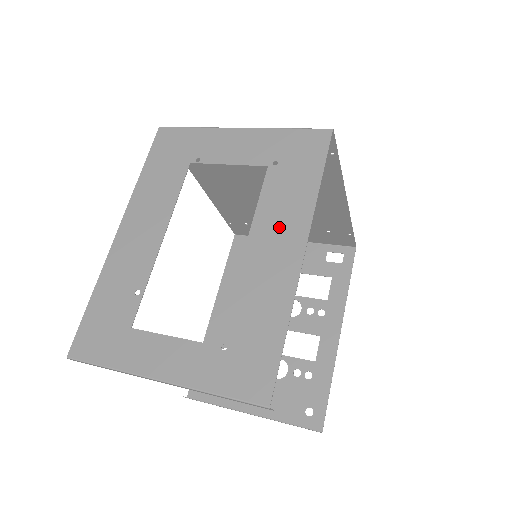
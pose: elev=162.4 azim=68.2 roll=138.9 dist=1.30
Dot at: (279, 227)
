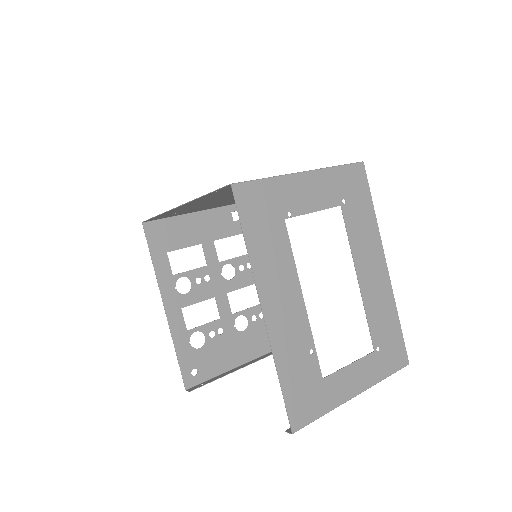
Dot at: (368, 254)
